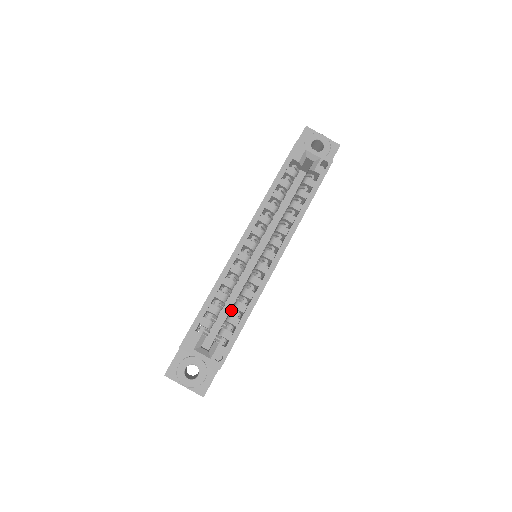
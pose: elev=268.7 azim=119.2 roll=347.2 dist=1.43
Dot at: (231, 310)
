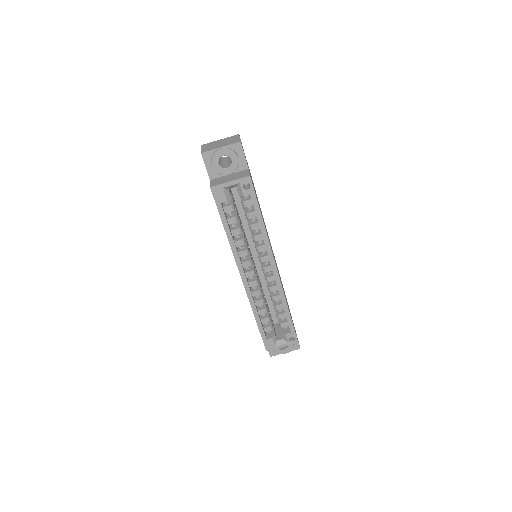
Dot at: occluded
